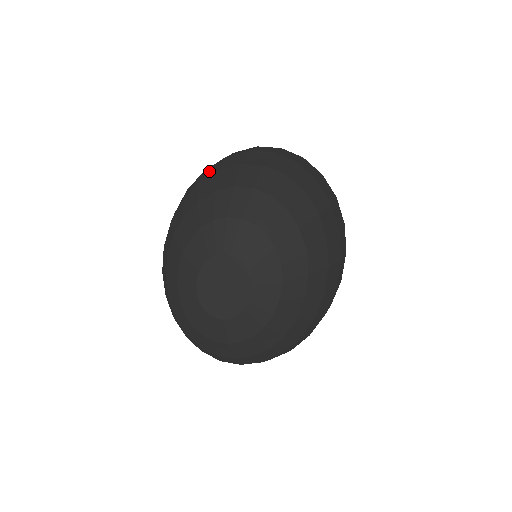
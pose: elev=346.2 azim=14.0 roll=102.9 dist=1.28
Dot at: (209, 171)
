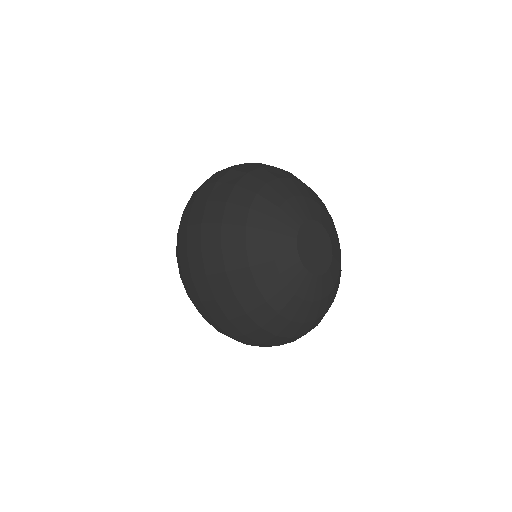
Dot at: (220, 194)
